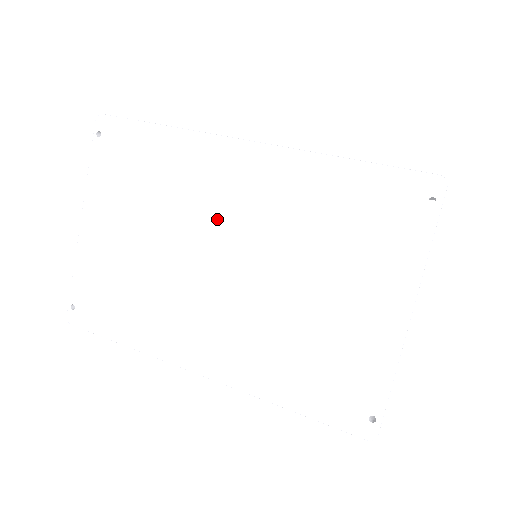
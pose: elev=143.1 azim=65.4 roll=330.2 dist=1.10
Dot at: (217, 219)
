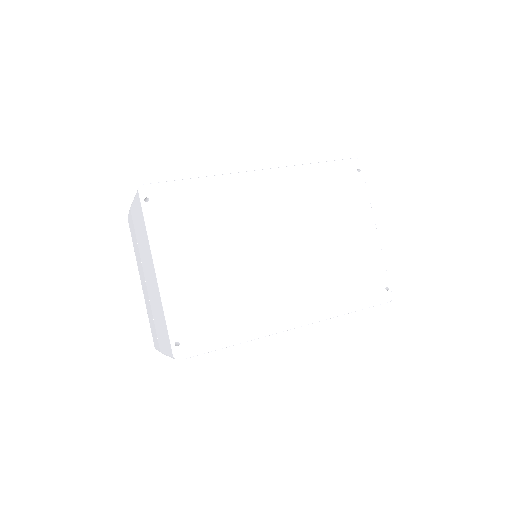
Dot at: (262, 223)
